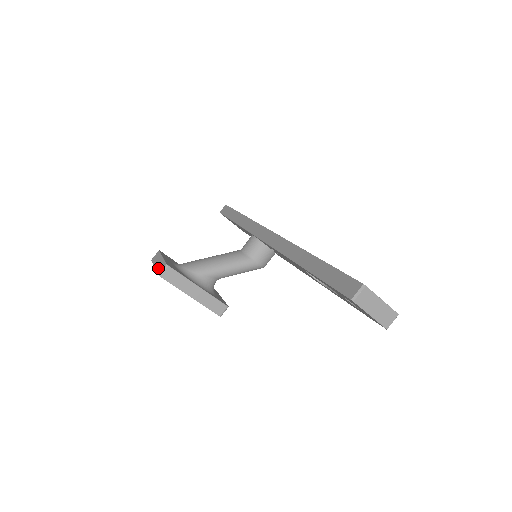
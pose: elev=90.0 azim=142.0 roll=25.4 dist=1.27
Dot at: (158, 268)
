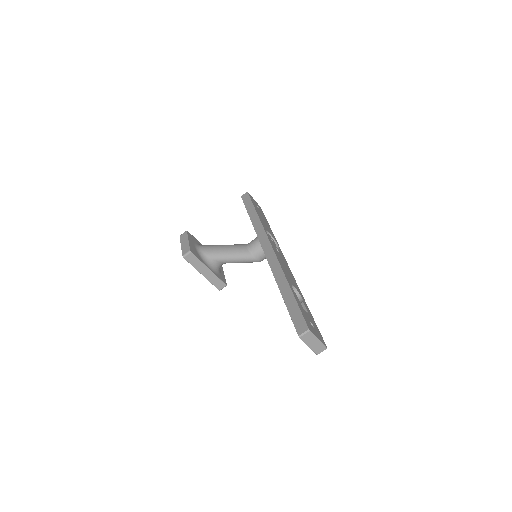
Dot at: (183, 250)
